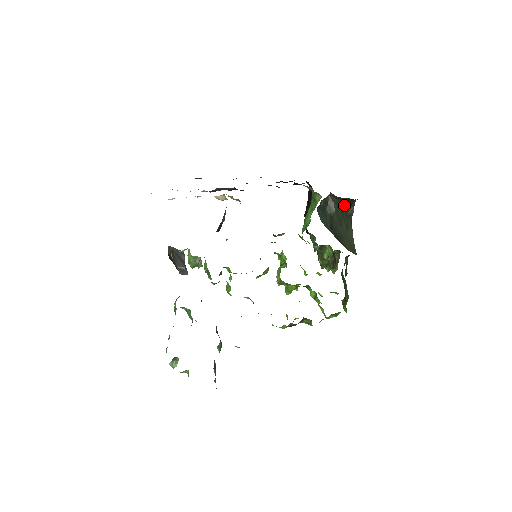
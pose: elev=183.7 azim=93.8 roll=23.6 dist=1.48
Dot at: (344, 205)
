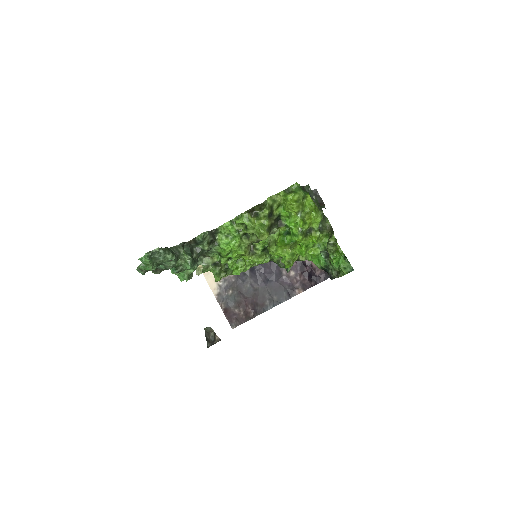
Dot at: occluded
